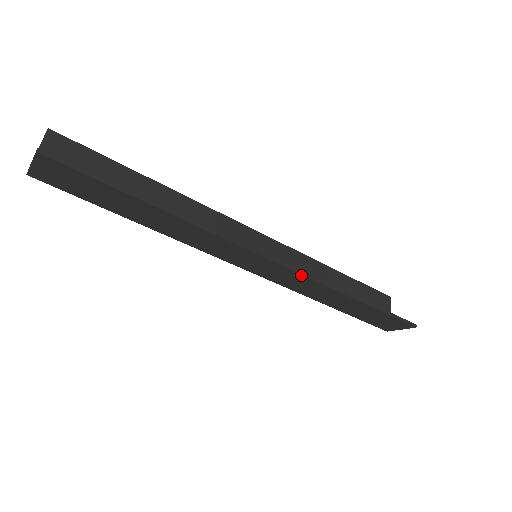
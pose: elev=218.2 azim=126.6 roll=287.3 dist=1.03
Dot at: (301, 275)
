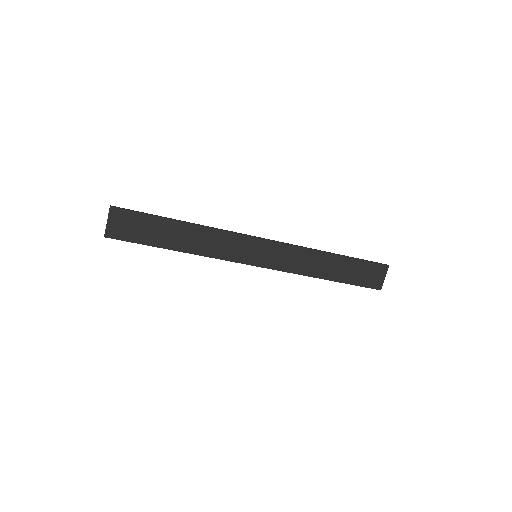
Dot at: (287, 245)
